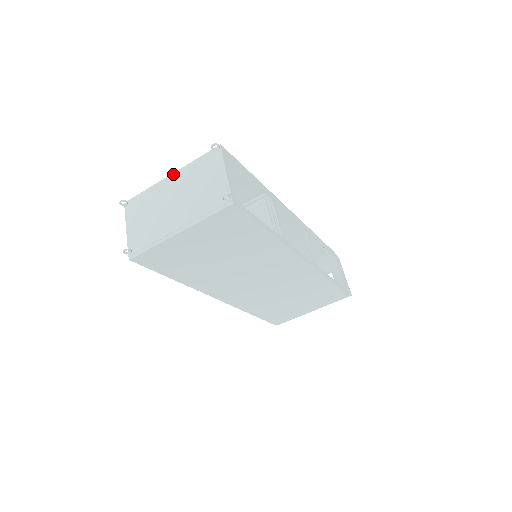
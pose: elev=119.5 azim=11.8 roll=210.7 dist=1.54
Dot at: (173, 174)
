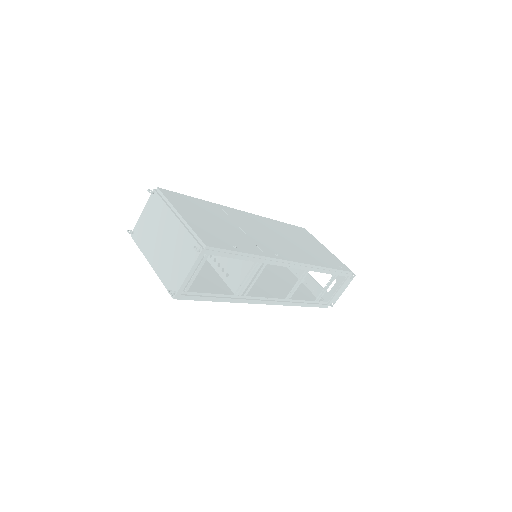
Dot at: (178, 219)
